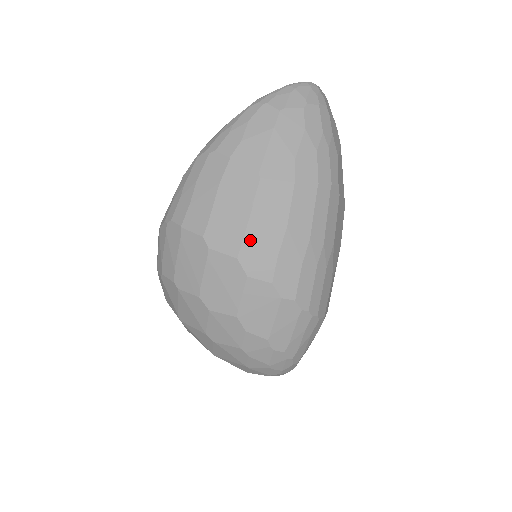
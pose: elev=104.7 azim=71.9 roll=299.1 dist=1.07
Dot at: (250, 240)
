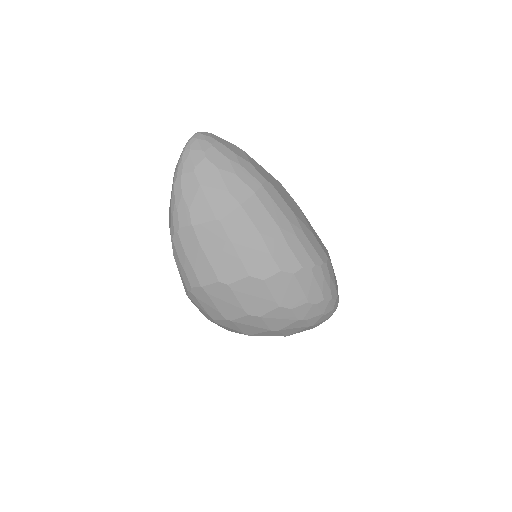
Dot at: (246, 259)
